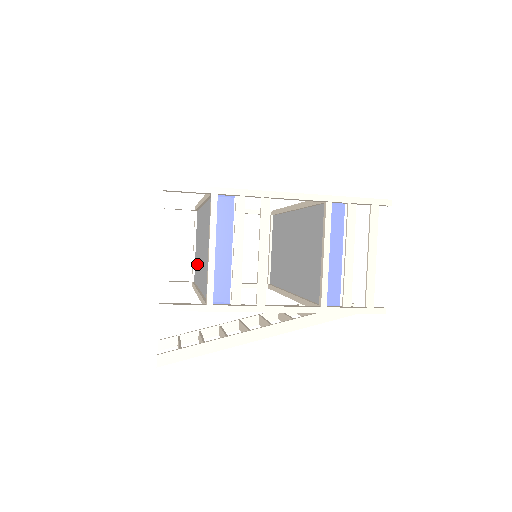
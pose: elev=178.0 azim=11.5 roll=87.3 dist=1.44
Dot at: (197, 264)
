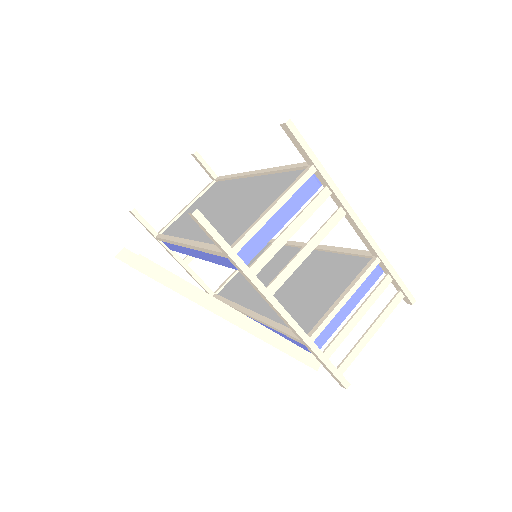
Dot at: (188, 220)
